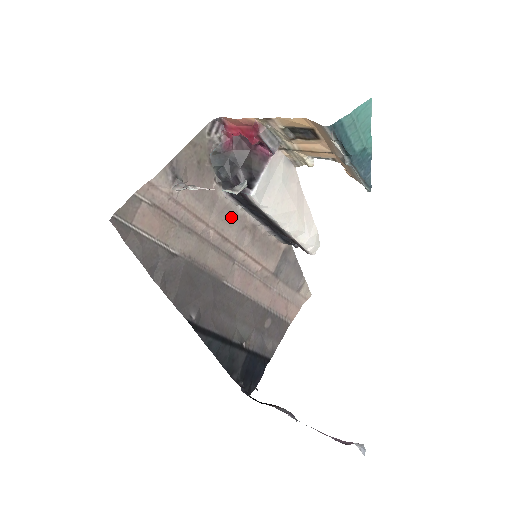
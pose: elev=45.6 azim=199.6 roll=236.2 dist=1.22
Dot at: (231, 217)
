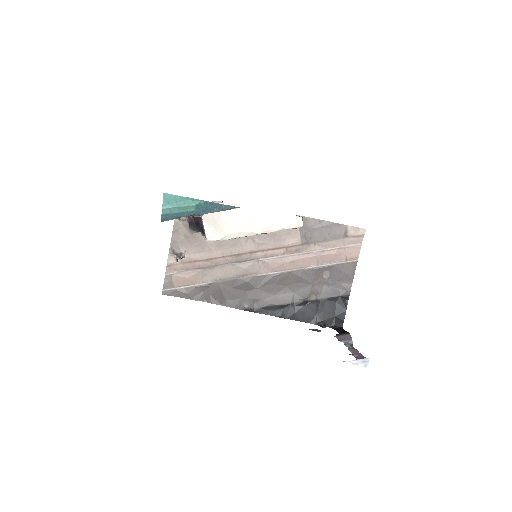
Dot at: (231, 242)
